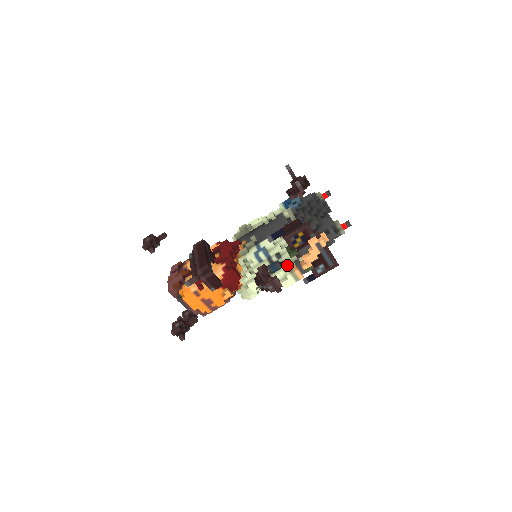
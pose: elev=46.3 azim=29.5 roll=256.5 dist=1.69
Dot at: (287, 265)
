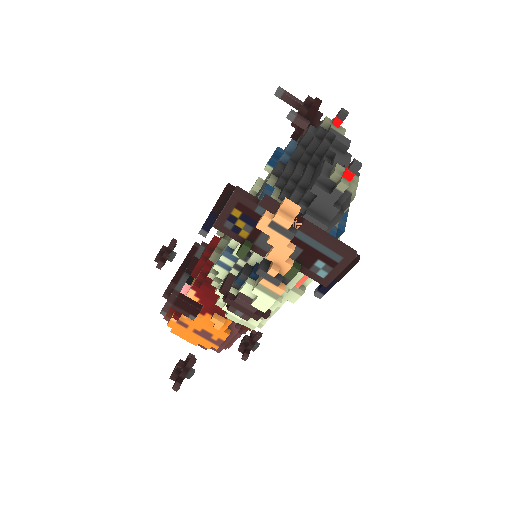
Dot at: occluded
